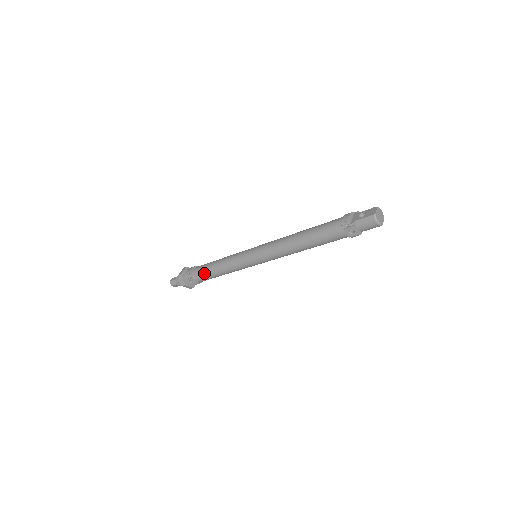
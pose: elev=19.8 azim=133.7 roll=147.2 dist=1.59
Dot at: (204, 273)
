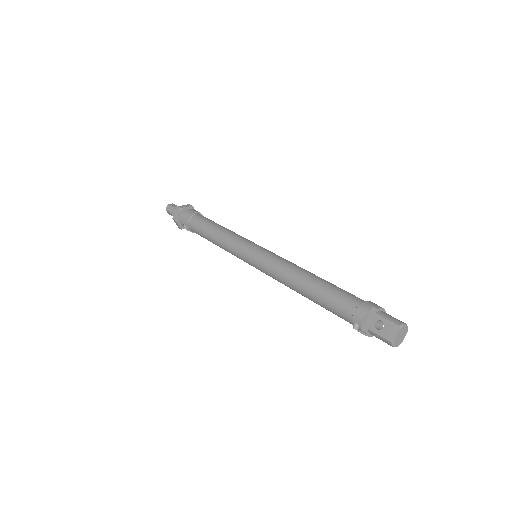
Dot at: (200, 235)
